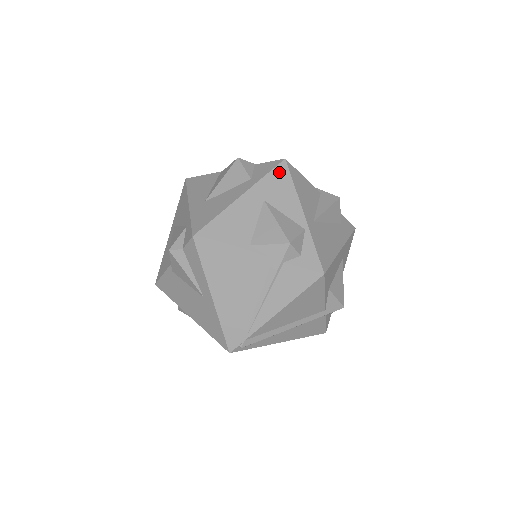
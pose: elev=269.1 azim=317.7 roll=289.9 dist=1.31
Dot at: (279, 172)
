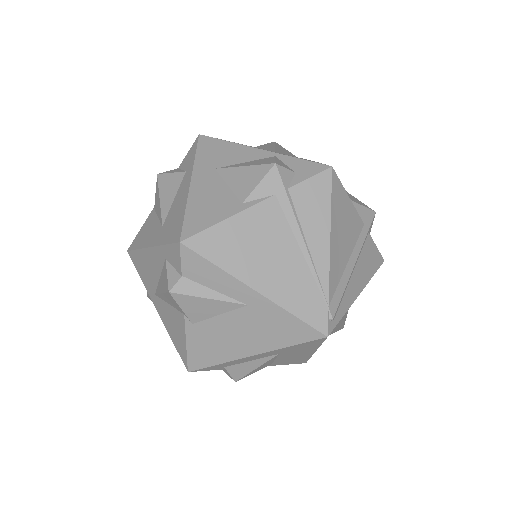
Dot at: (205, 145)
